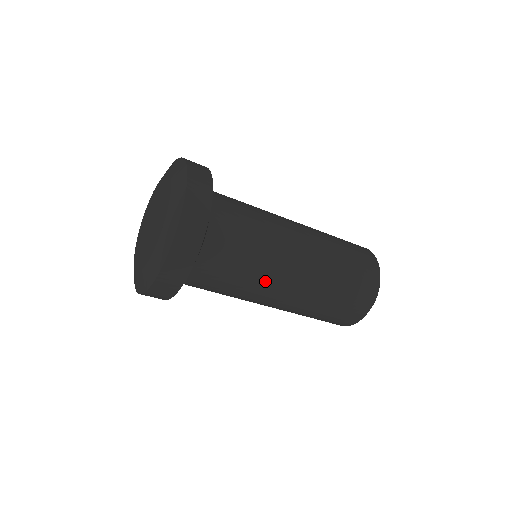
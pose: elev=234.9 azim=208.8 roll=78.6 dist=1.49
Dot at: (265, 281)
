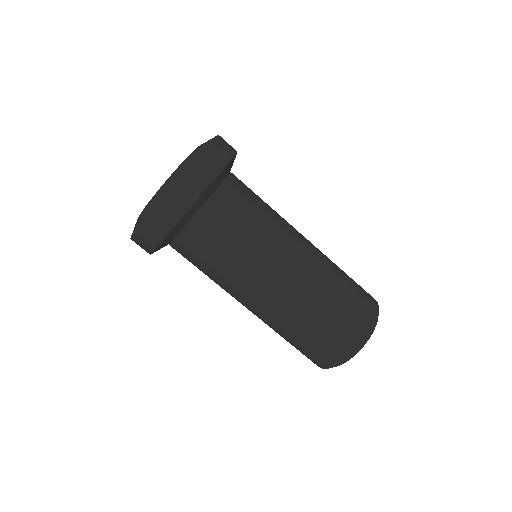
Dot at: (267, 251)
